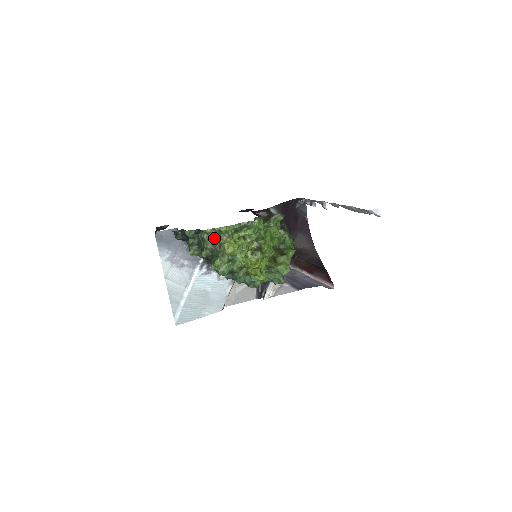
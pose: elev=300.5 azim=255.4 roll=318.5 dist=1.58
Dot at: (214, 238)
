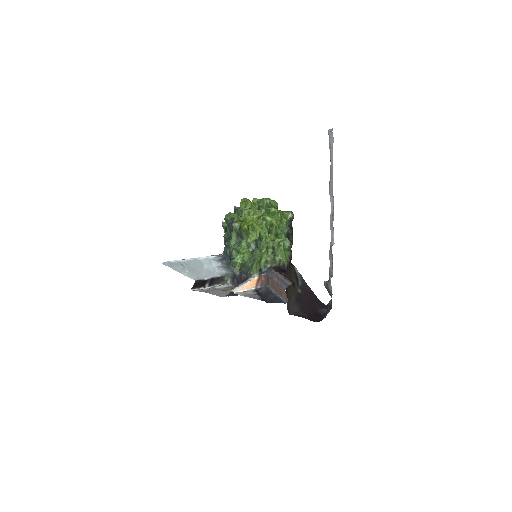
Dot at: occluded
